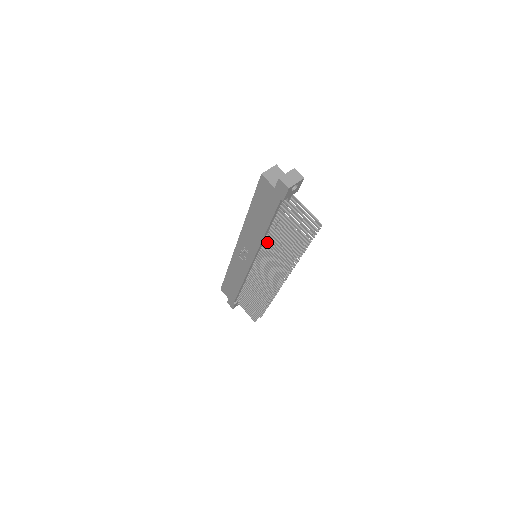
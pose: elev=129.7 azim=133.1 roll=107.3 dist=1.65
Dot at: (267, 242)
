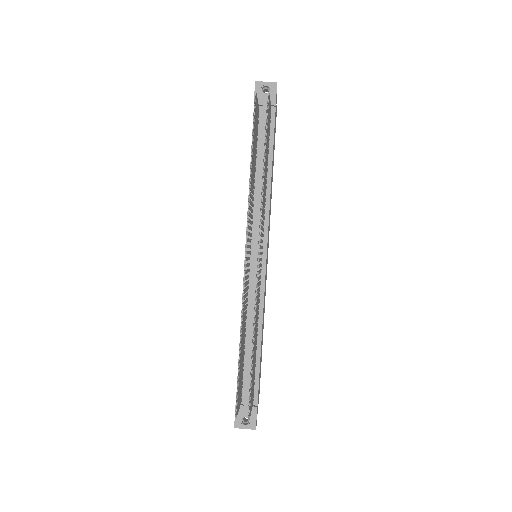
Dot at: (254, 197)
